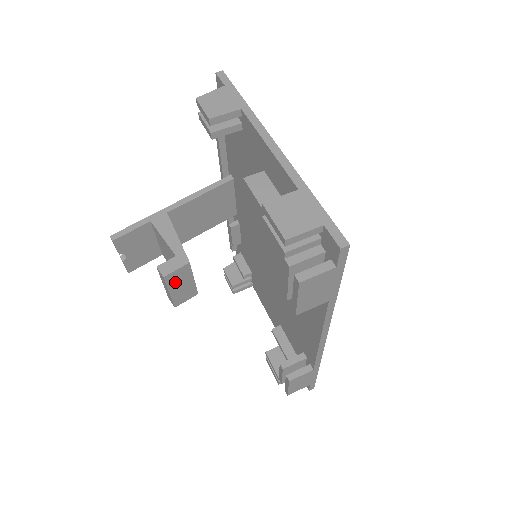
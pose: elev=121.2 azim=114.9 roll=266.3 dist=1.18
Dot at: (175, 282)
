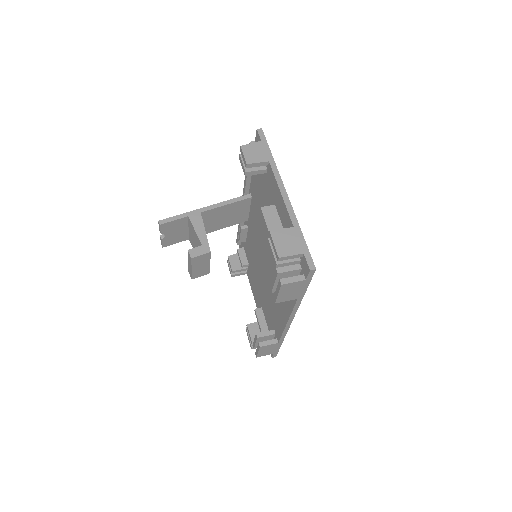
Dot at: (197, 263)
